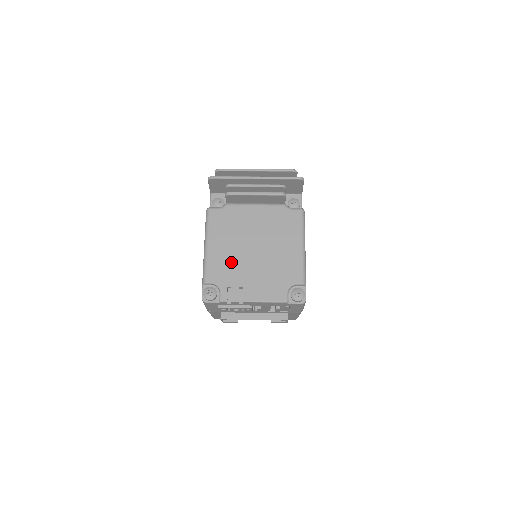
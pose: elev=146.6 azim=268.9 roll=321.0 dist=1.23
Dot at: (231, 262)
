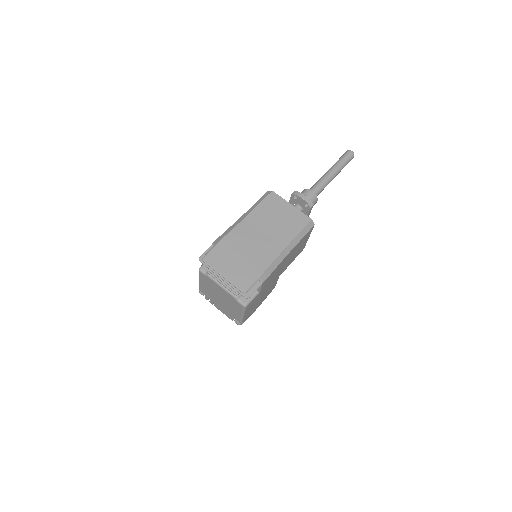
Dot at: (209, 293)
